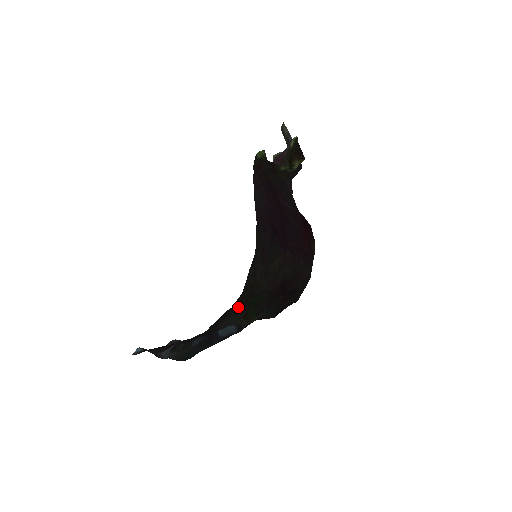
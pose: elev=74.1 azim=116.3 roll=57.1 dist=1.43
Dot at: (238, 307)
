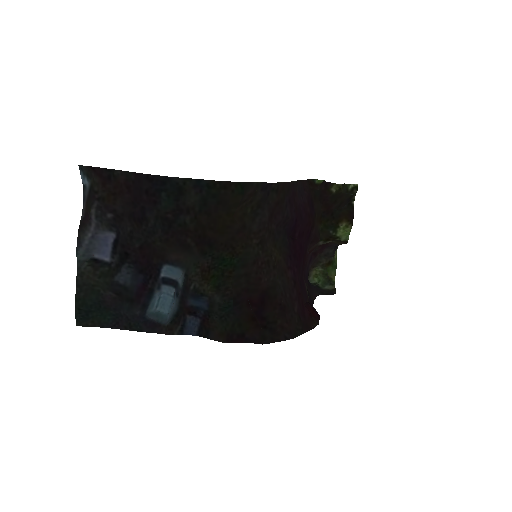
Dot at: (209, 246)
